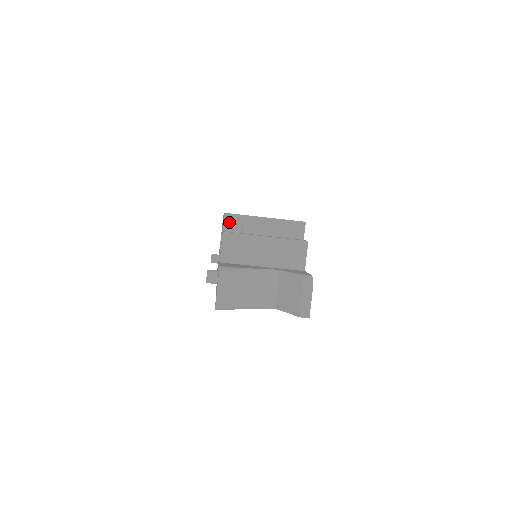
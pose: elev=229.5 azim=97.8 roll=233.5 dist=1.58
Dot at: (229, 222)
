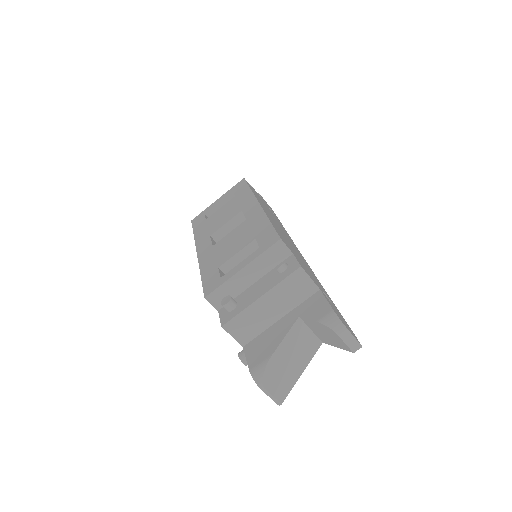
Dot at: (216, 300)
